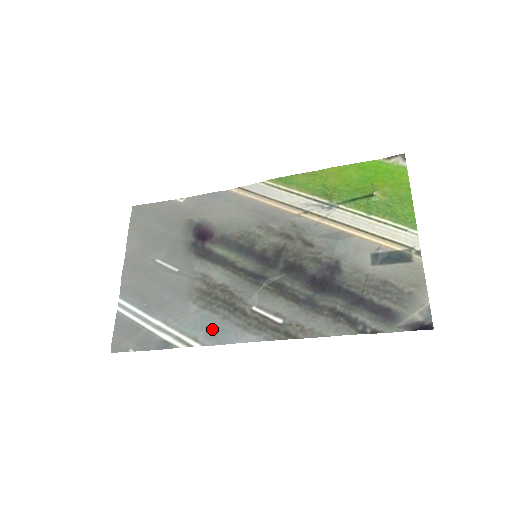
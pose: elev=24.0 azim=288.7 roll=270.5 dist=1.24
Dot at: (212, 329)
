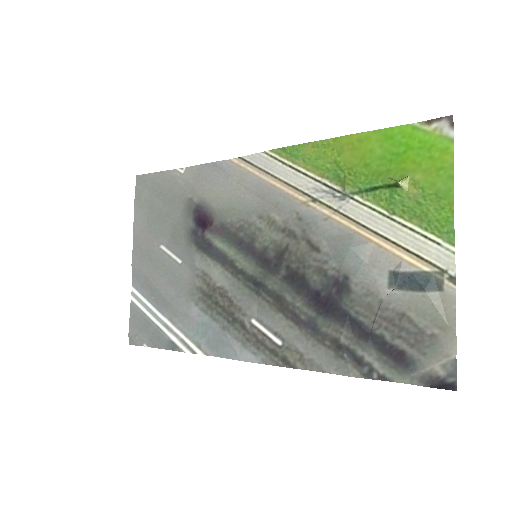
Dot at: (213, 338)
